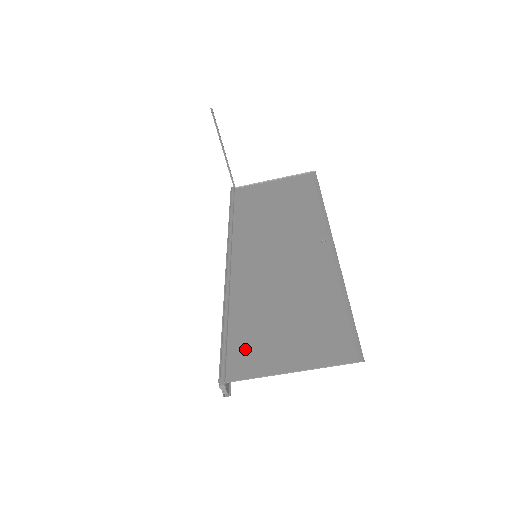
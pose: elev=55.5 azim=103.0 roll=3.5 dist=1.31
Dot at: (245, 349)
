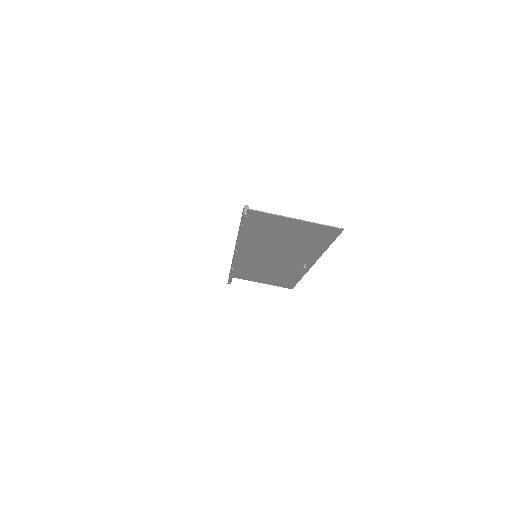
Dot at: (259, 221)
